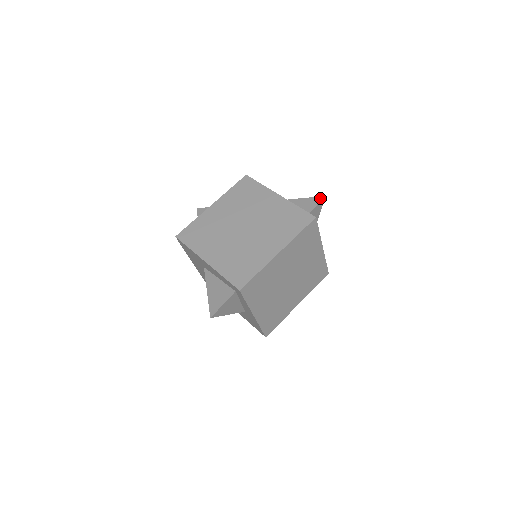
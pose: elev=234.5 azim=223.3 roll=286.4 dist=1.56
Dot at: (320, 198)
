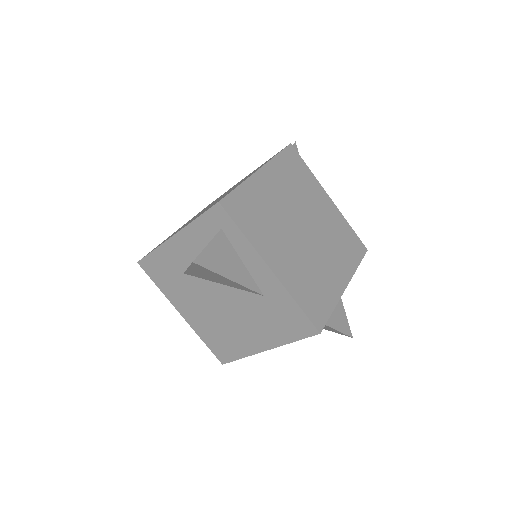
Dot at: occluded
